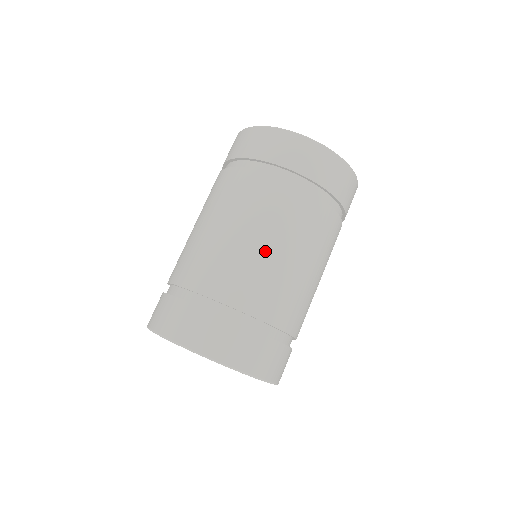
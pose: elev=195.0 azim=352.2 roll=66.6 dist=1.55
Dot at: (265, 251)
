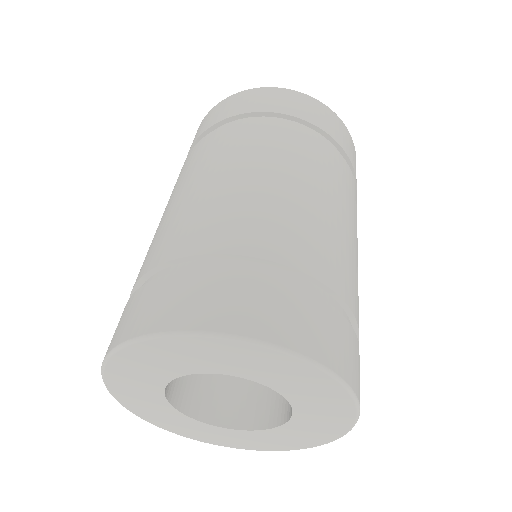
Dot at: (214, 185)
